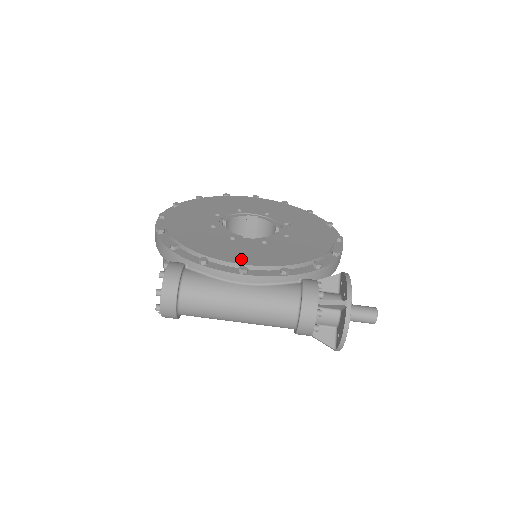
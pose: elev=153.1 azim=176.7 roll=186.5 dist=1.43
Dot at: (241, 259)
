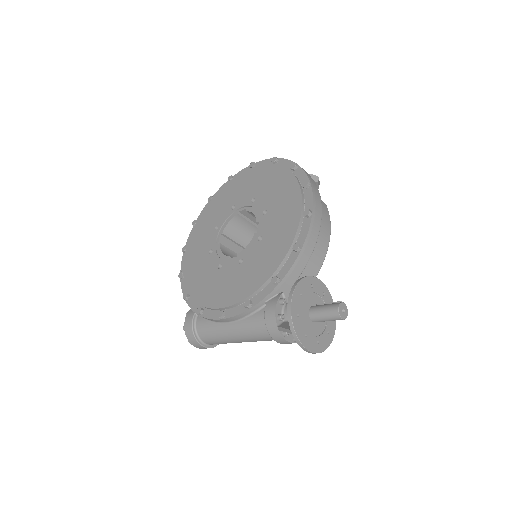
Dot at: (220, 300)
